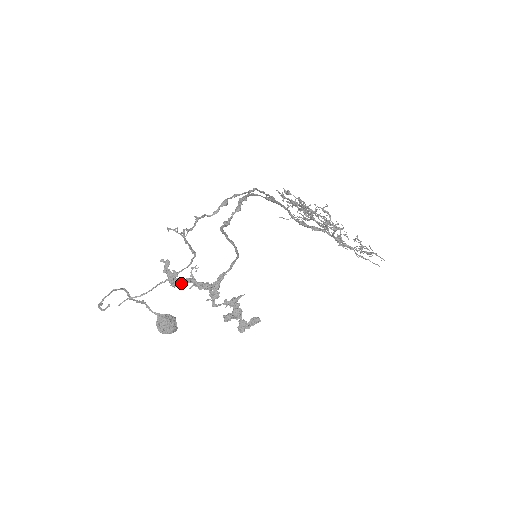
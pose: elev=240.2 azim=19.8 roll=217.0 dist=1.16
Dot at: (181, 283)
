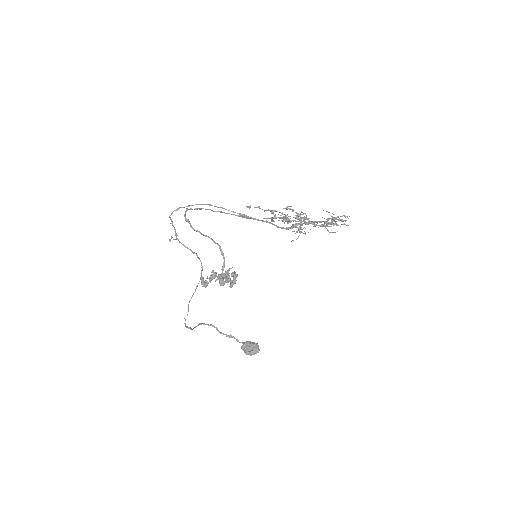
Dot at: (207, 283)
